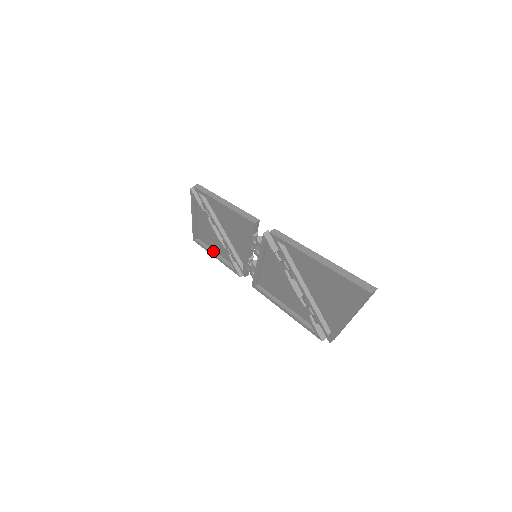
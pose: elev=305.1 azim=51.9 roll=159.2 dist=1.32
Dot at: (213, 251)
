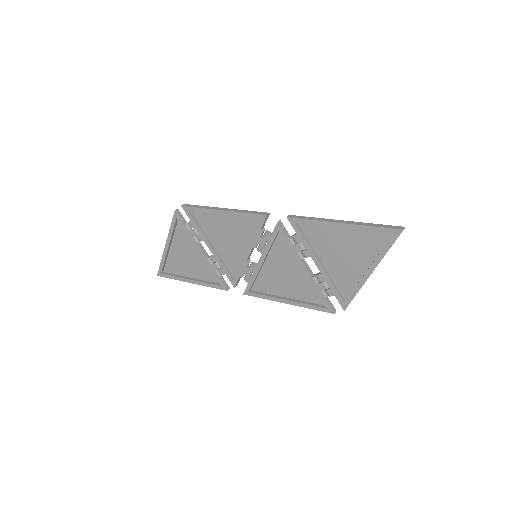
Dot at: (187, 277)
